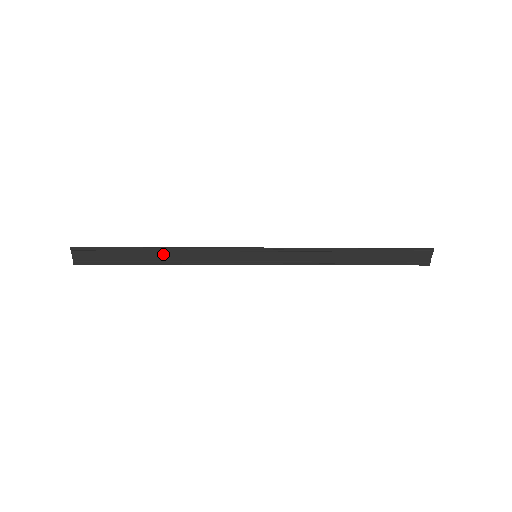
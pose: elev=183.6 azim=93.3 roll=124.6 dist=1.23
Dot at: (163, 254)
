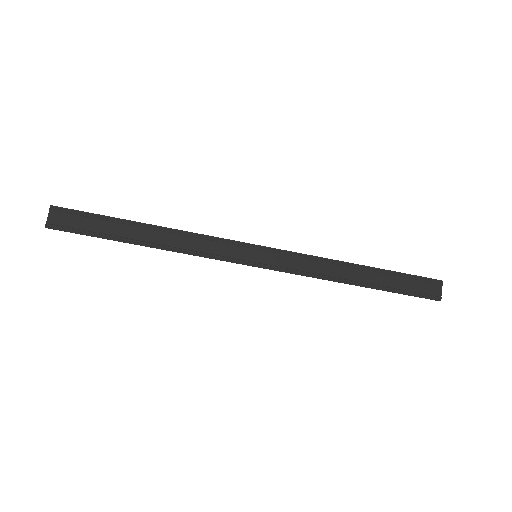
Dot at: (153, 234)
